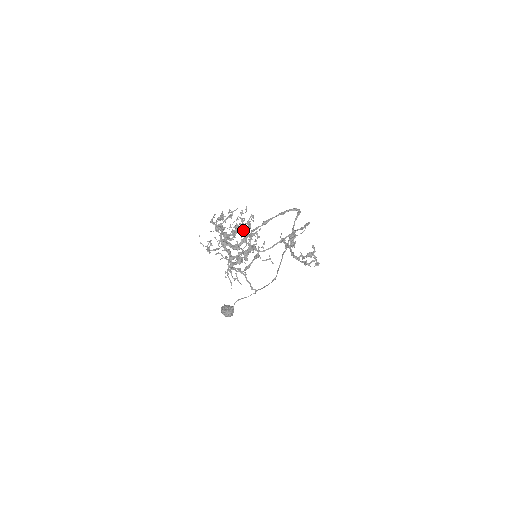
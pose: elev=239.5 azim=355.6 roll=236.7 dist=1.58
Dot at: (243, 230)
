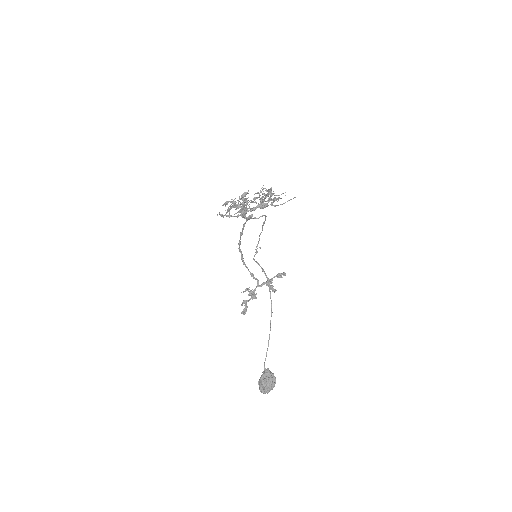
Dot at: occluded
